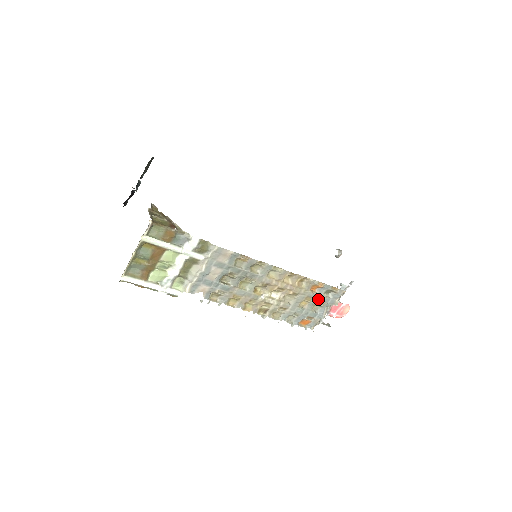
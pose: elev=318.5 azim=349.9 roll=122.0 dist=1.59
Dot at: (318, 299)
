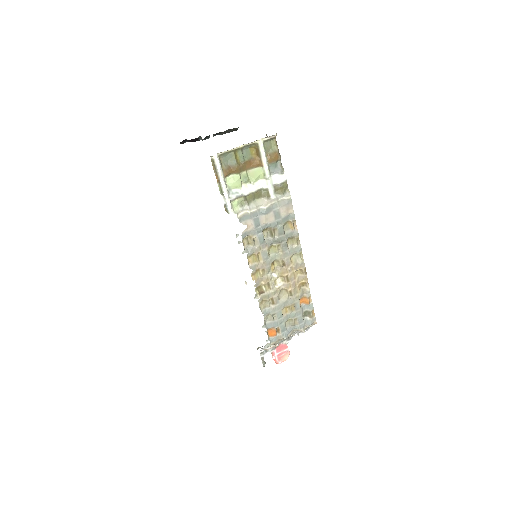
Dot at: (297, 314)
